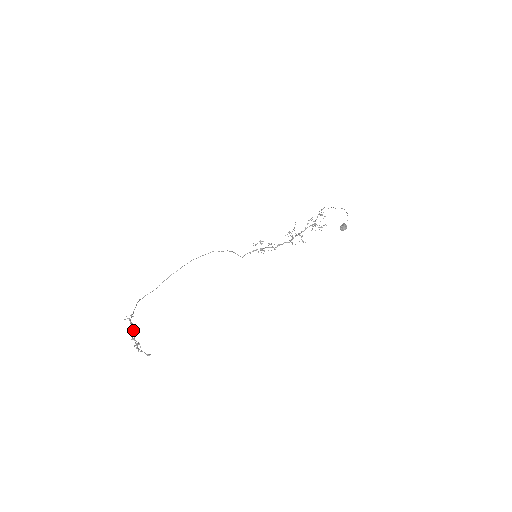
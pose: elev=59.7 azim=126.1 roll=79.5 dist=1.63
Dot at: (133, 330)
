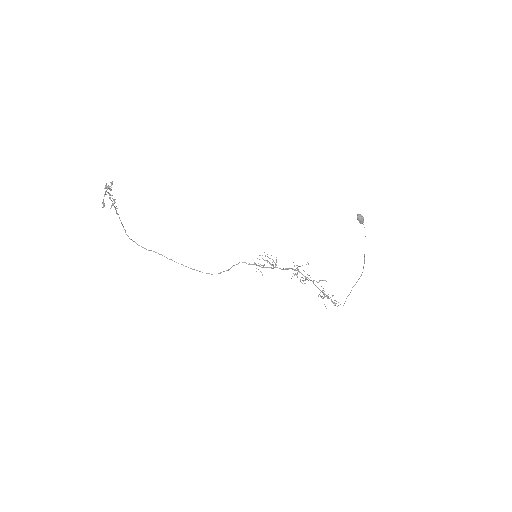
Dot at: occluded
